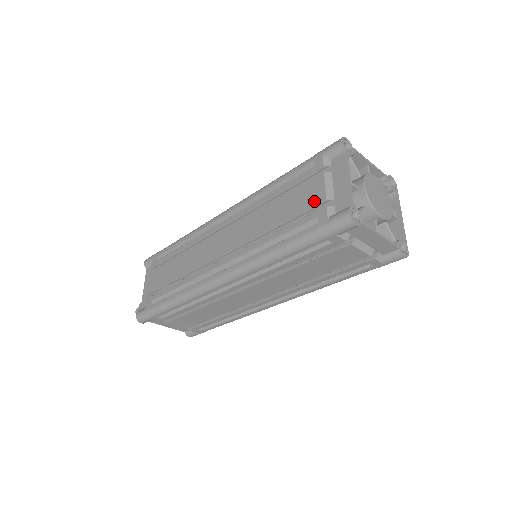
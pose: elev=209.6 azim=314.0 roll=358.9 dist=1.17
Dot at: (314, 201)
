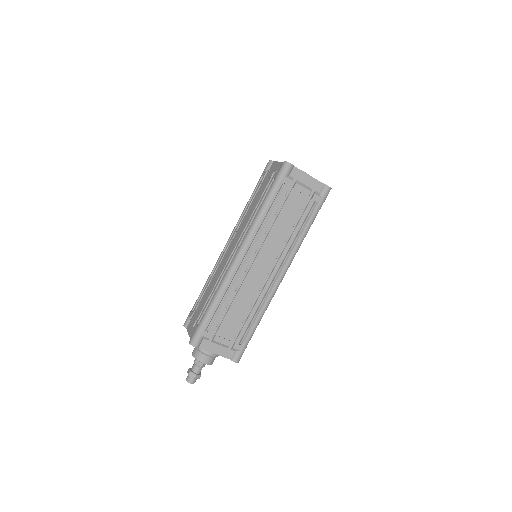
Dot at: (269, 179)
